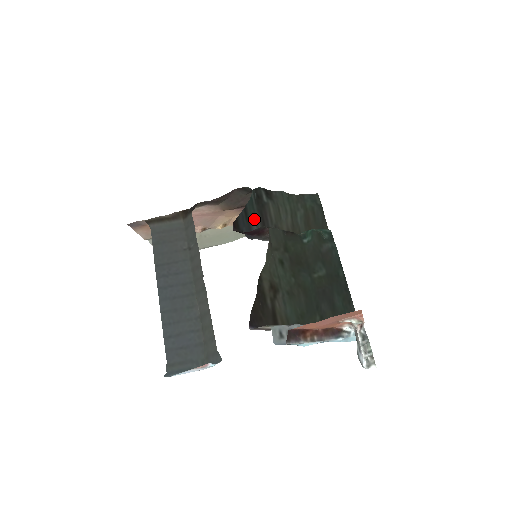
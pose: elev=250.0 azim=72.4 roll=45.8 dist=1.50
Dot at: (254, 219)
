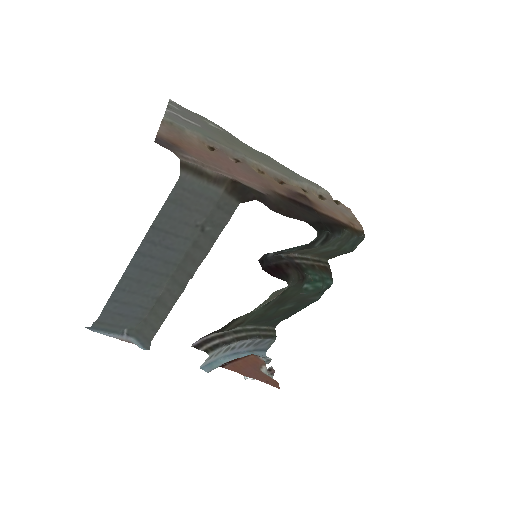
Dot at: occluded
